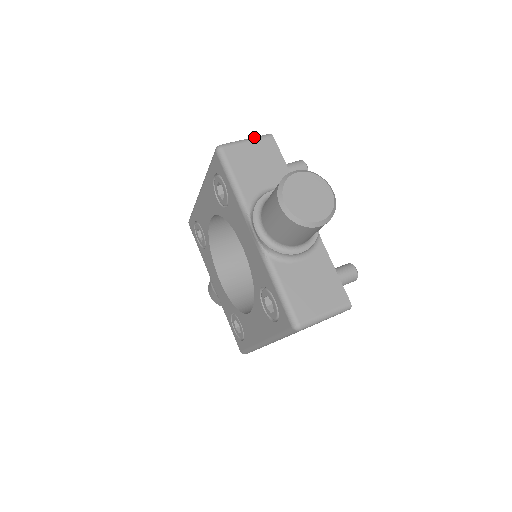
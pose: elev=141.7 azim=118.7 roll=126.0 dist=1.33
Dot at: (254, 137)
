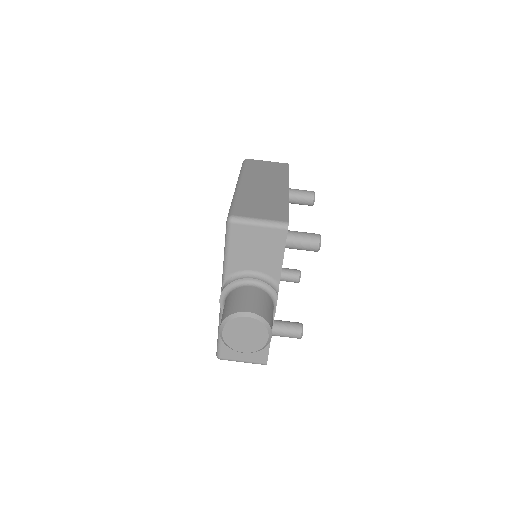
Dot at: (269, 223)
